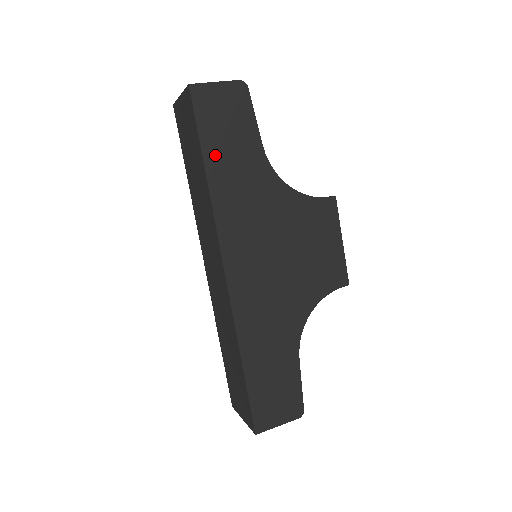
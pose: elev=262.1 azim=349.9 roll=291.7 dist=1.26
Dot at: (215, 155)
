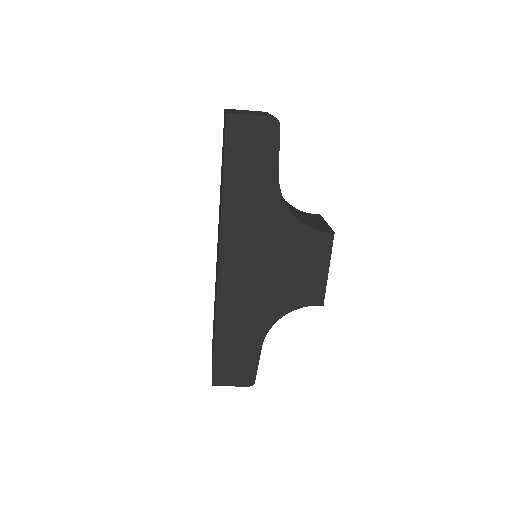
Dot at: (234, 176)
